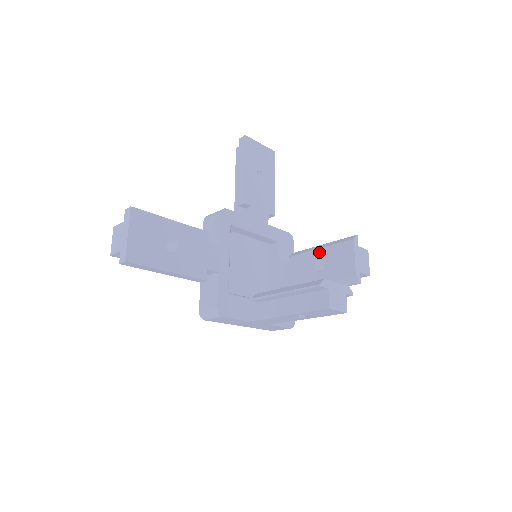
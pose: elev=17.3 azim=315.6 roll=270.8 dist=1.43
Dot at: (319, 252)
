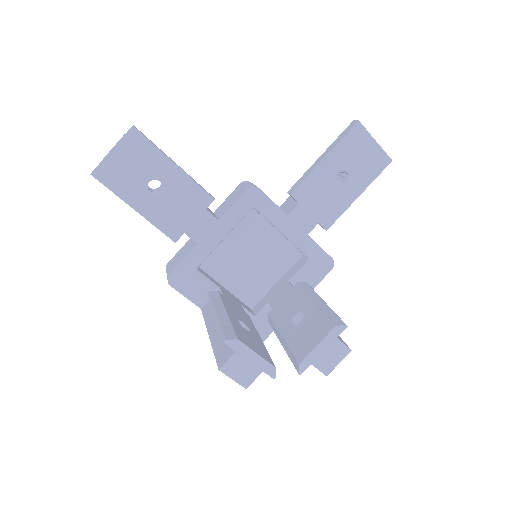
Dot at: (310, 305)
